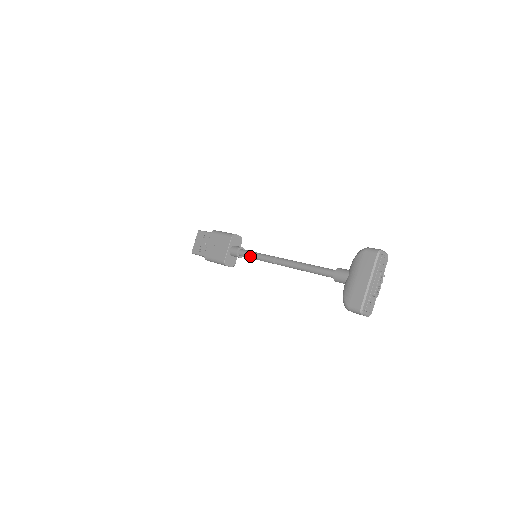
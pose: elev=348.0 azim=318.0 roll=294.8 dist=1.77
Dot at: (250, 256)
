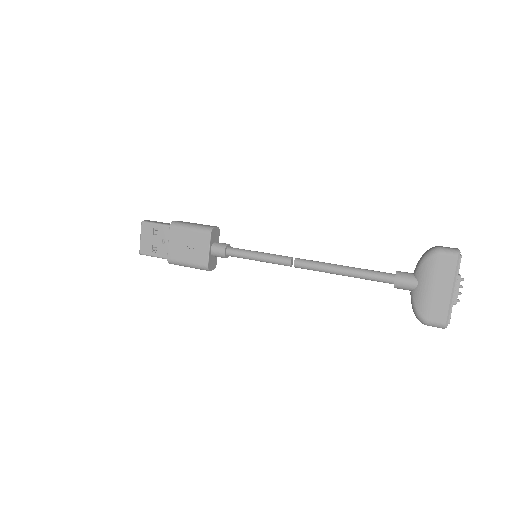
Dot at: (248, 258)
